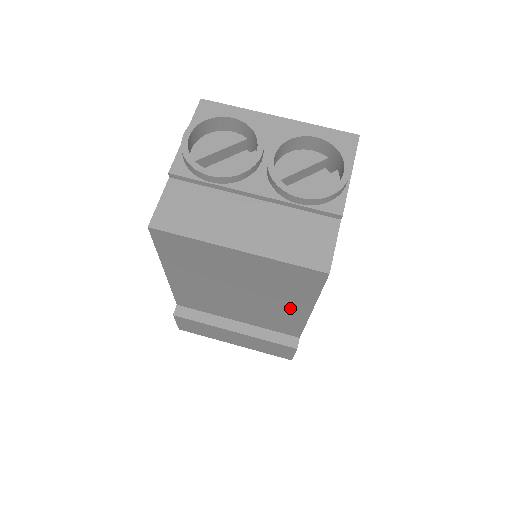
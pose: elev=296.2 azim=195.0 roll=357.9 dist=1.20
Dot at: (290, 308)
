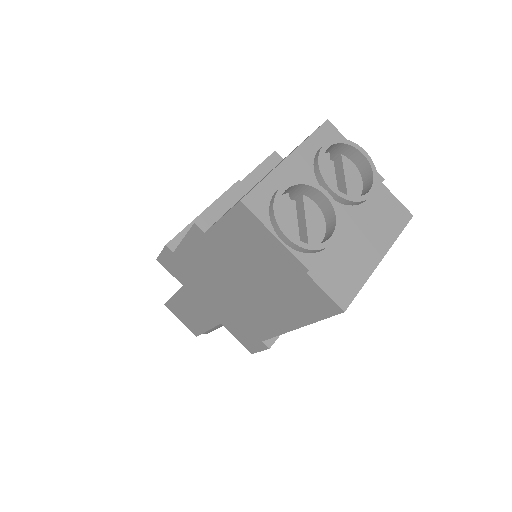
Dot at: occluded
